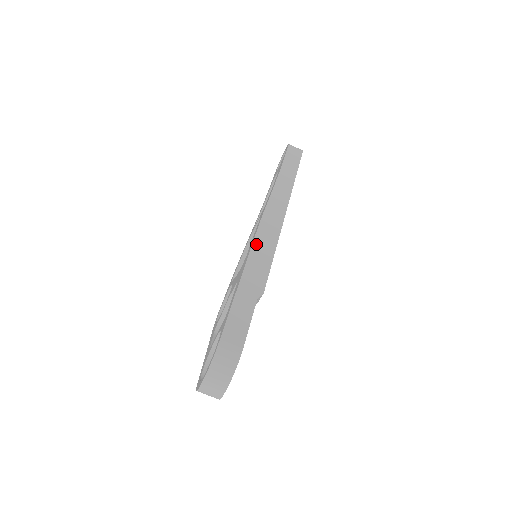
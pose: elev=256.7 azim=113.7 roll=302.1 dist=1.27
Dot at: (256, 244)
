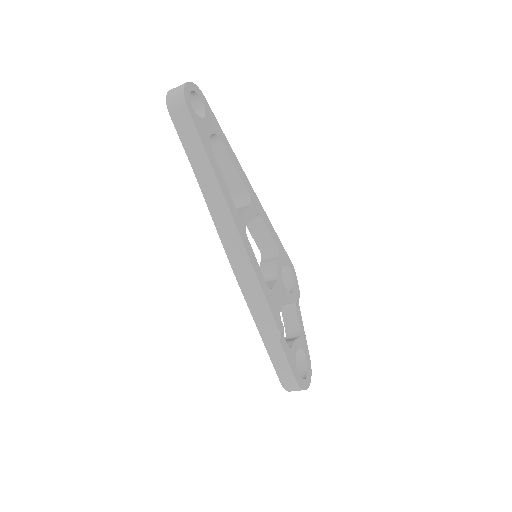
Dot at: (246, 294)
